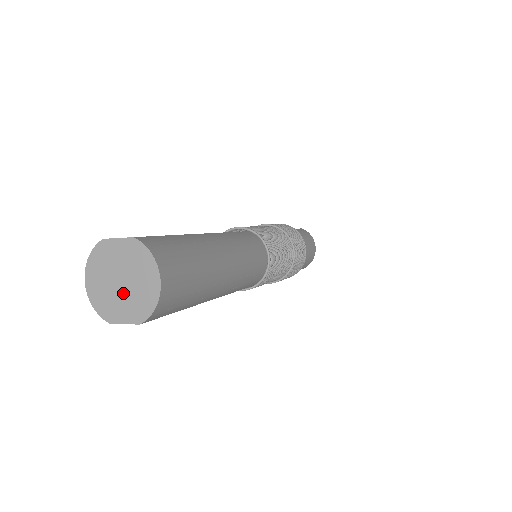
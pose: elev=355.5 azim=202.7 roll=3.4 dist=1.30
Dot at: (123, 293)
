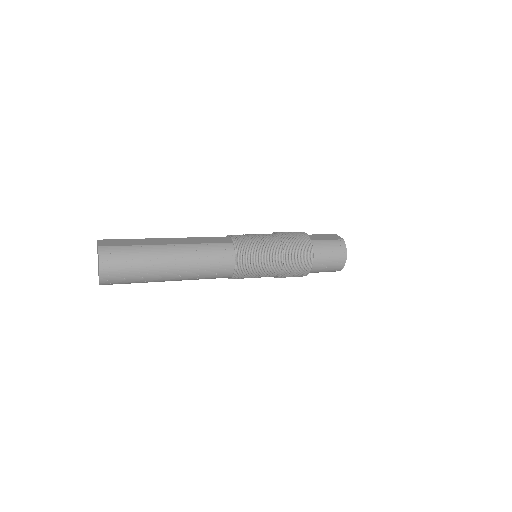
Dot at: (98, 268)
